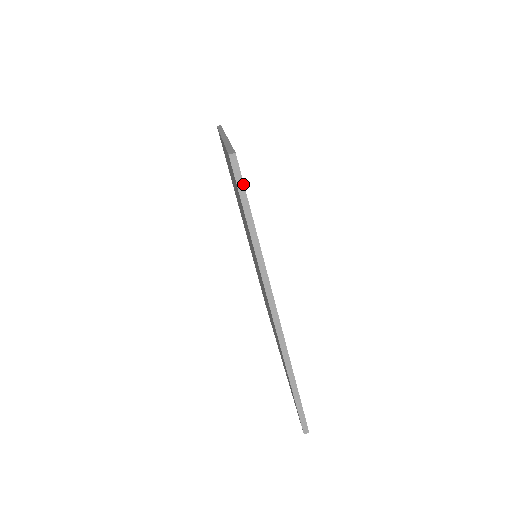
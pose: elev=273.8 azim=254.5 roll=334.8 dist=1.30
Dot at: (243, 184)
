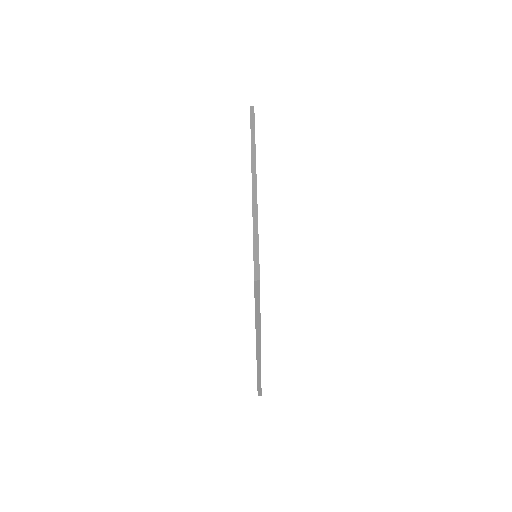
Dot at: (254, 117)
